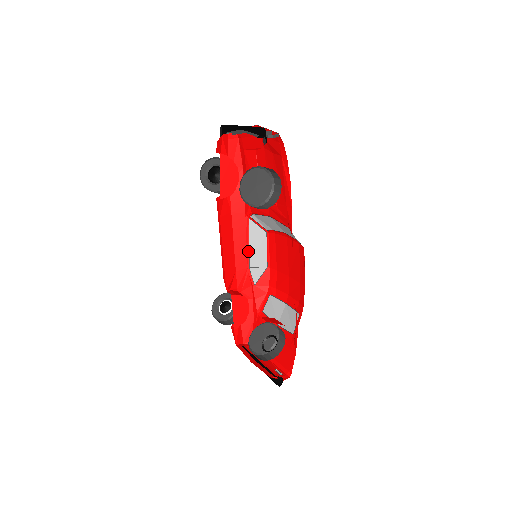
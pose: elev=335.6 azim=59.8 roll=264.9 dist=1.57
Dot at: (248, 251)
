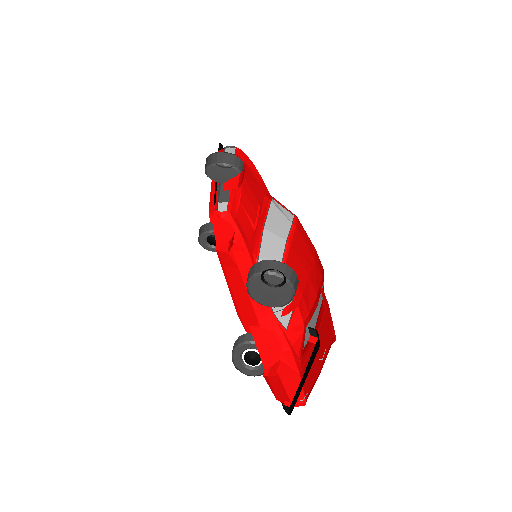
Dot at: occluded
